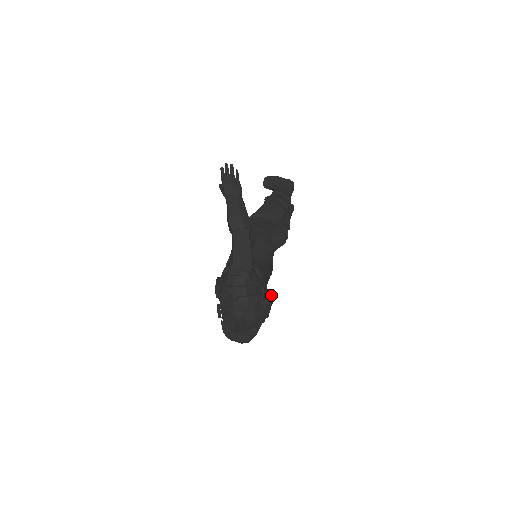
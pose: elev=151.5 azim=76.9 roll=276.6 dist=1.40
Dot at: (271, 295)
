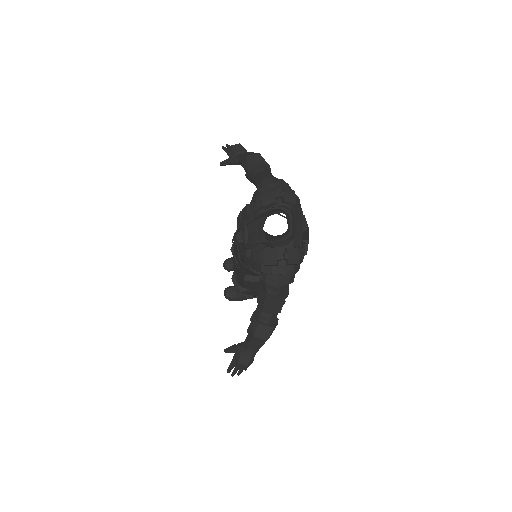
Dot at: occluded
